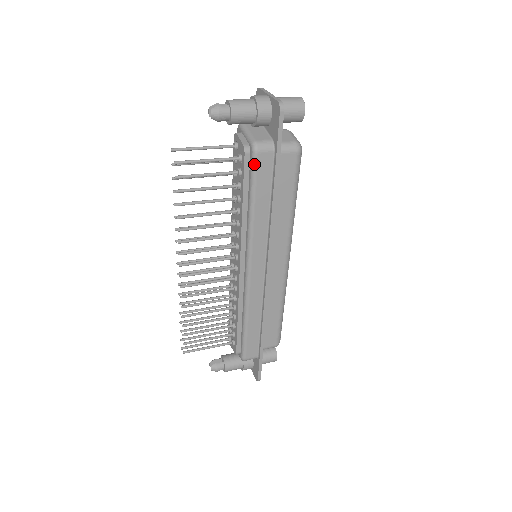
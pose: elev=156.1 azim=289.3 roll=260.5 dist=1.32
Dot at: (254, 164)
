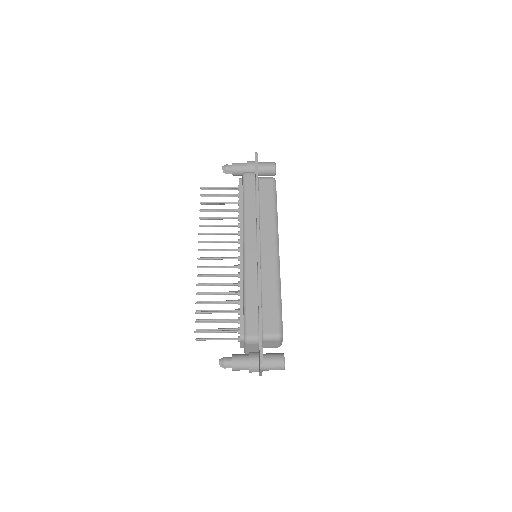
Dot at: (244, 181)
